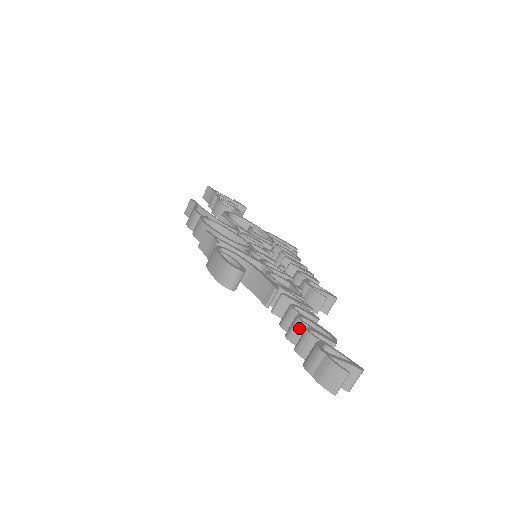
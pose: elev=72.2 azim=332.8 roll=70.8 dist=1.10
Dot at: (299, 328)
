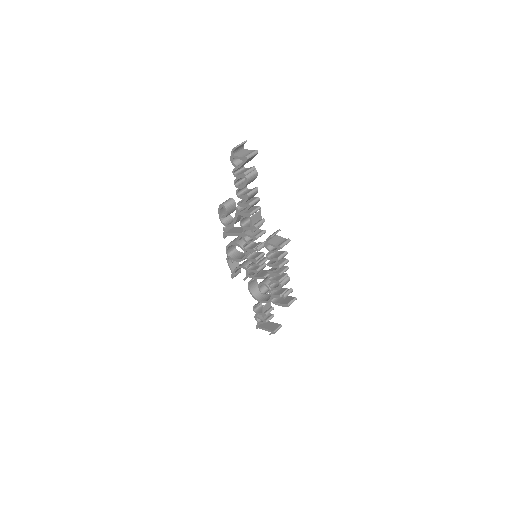
Dot at: occluded
